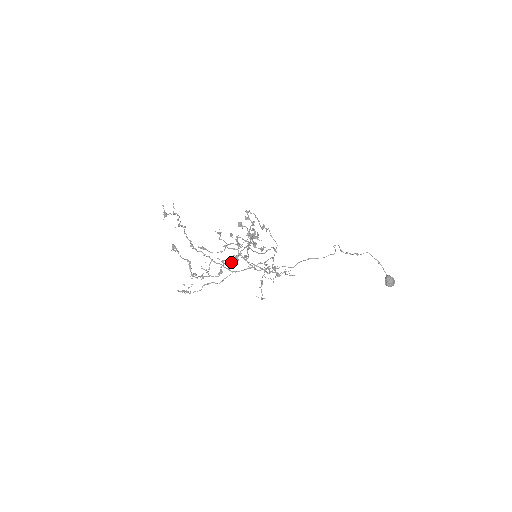
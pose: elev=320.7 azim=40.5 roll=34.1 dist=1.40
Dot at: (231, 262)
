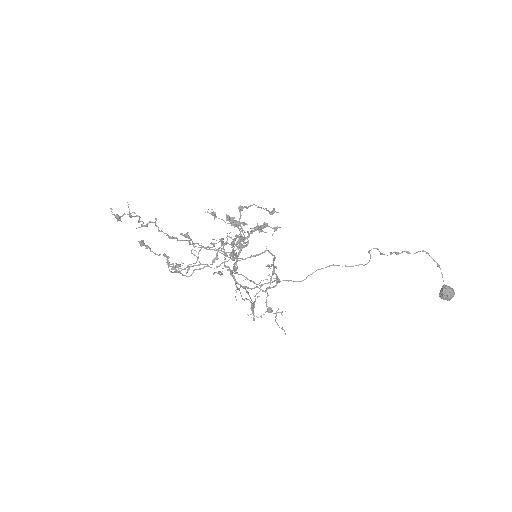
Dot at: (232, 242)
